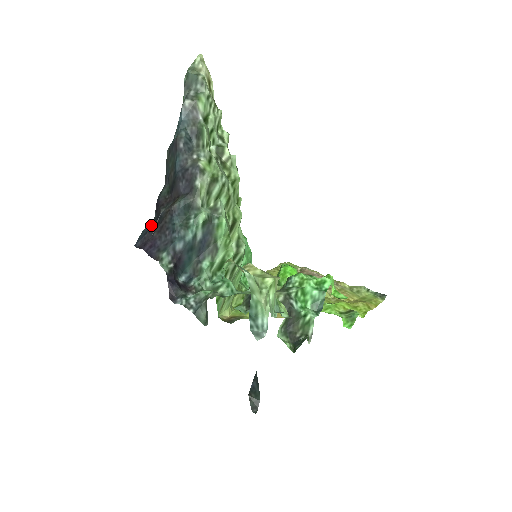
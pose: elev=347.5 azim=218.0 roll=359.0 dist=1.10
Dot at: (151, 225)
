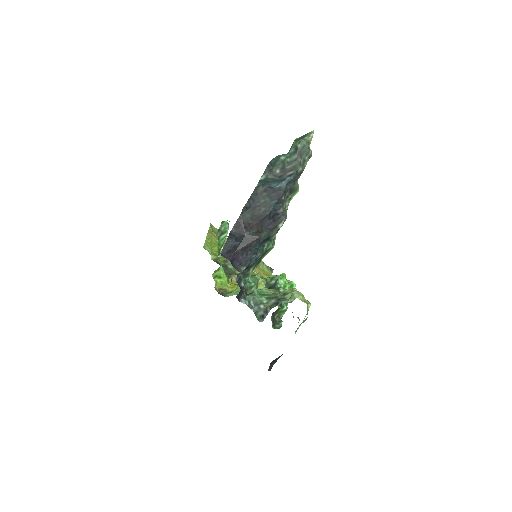
Dot at: (235, 241)
